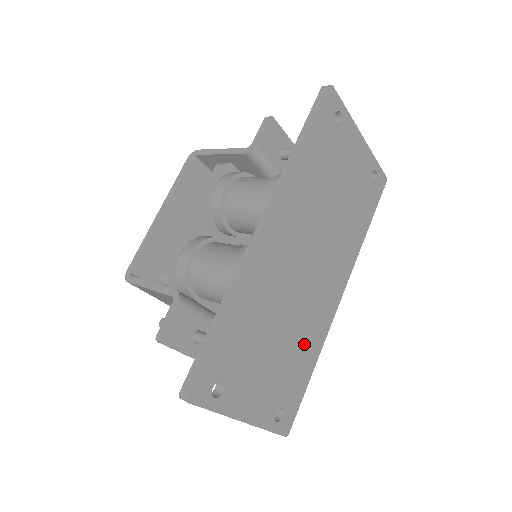
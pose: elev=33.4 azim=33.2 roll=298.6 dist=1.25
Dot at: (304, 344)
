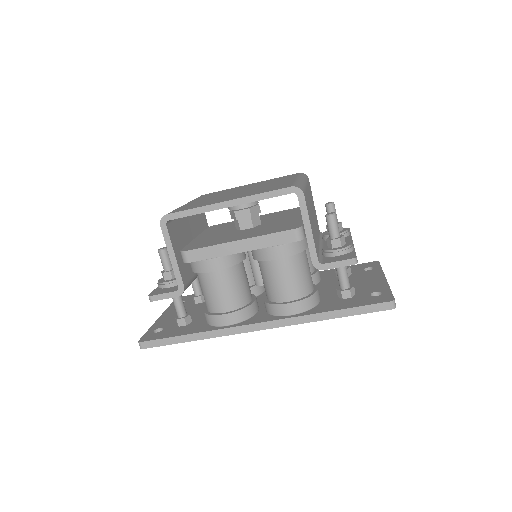
Dot at: occluded
